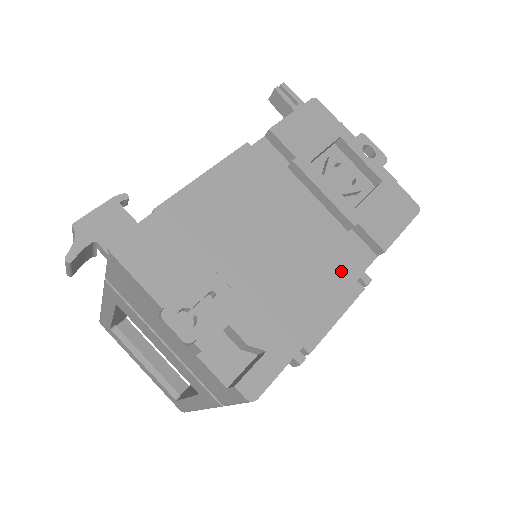
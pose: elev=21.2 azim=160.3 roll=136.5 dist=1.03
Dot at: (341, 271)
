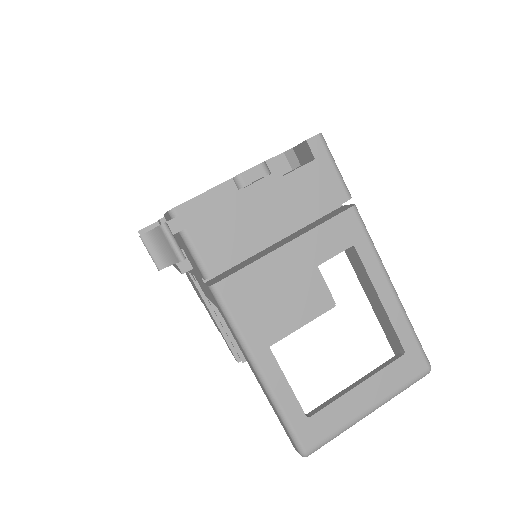
Dot at: occluded
